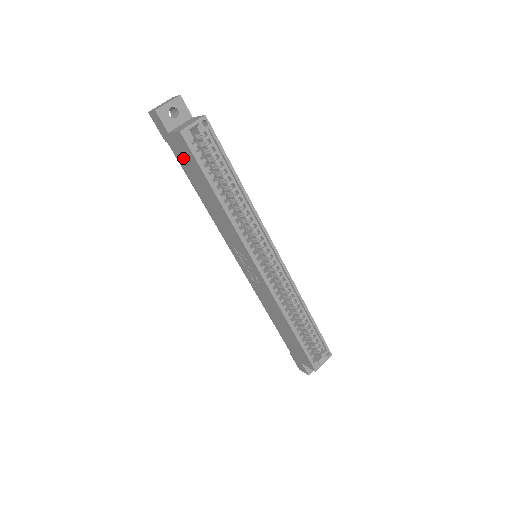
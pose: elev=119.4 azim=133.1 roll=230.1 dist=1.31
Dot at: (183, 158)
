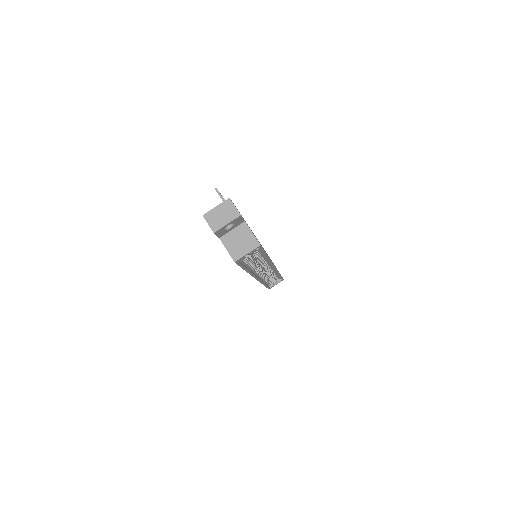
Dot at: occluded
